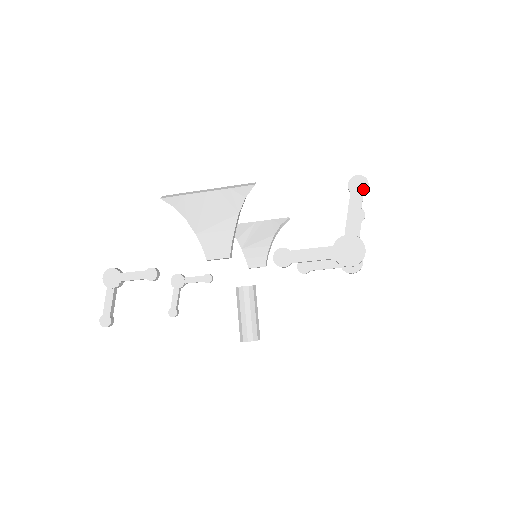
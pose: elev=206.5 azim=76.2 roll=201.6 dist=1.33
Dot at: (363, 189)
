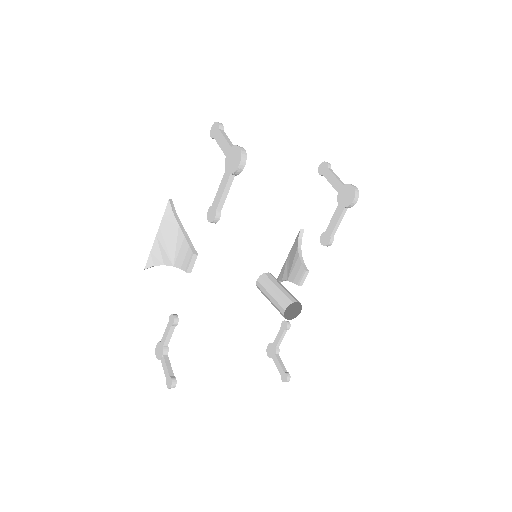
Dot at: (217, 128)
